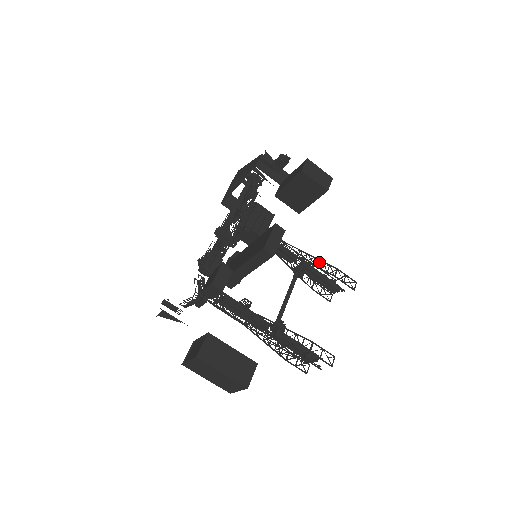
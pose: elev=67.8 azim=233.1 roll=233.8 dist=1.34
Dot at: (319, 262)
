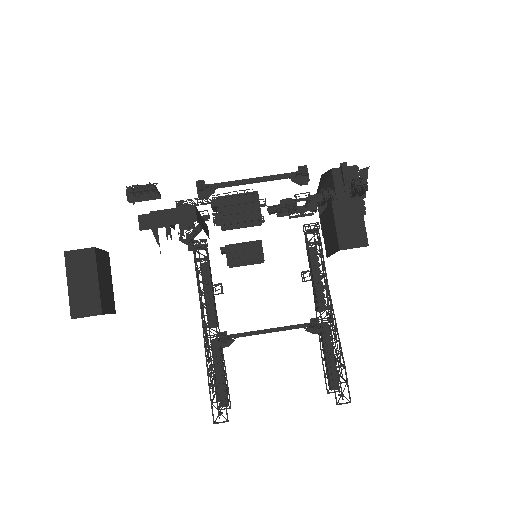
Dot at: (339, 339)
